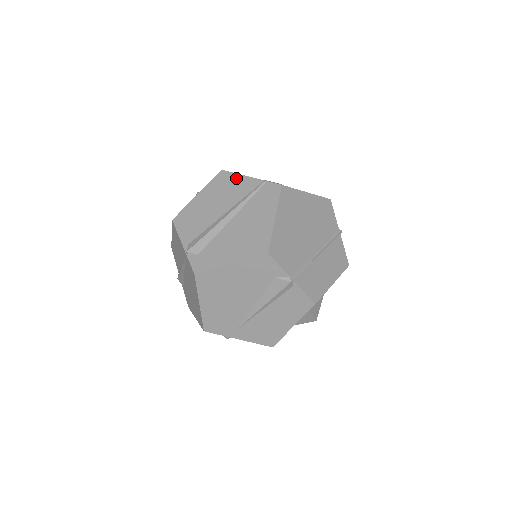
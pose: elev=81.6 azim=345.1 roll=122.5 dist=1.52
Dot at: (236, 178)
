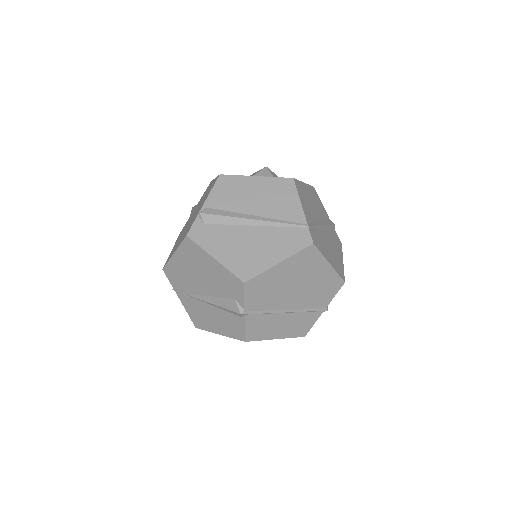
Dot at: (294, 197)
